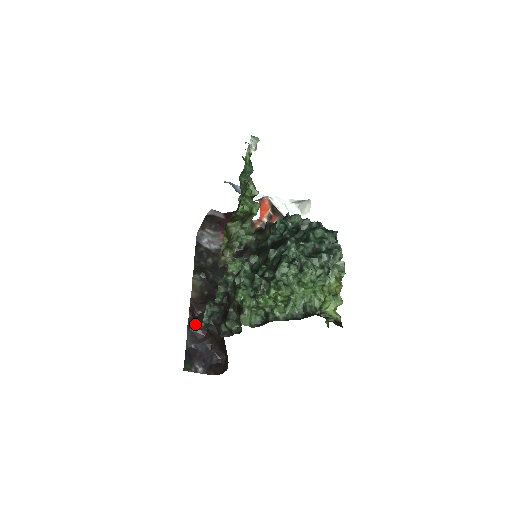
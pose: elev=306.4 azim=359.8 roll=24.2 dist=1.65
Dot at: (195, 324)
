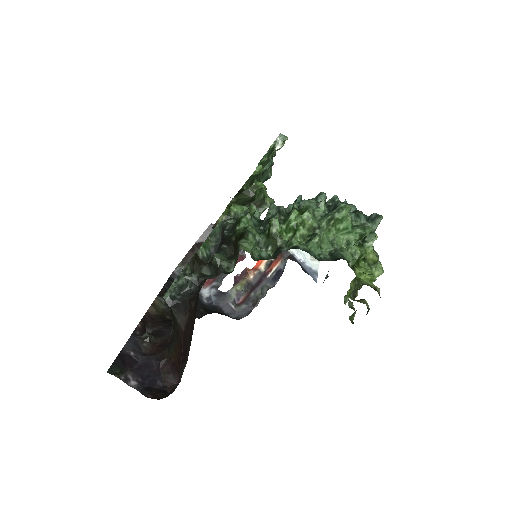
Dot at: (144, 334)
